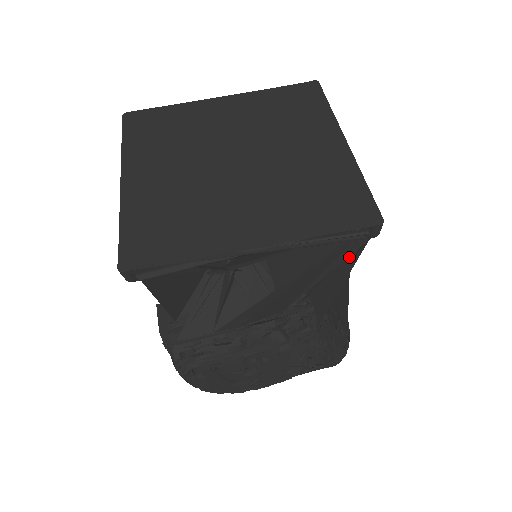
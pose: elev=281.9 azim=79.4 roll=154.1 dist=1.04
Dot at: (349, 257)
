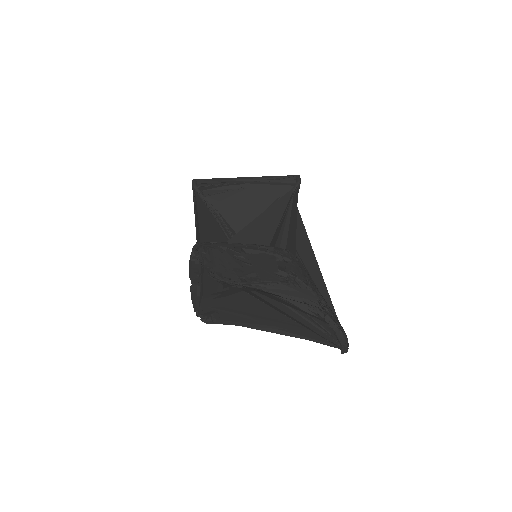
Dot at: (295, 201)
